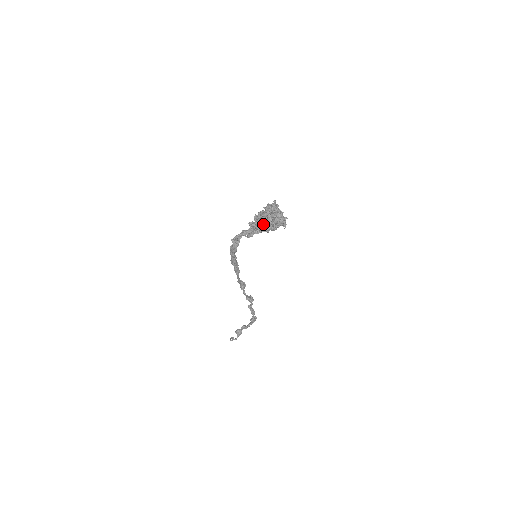
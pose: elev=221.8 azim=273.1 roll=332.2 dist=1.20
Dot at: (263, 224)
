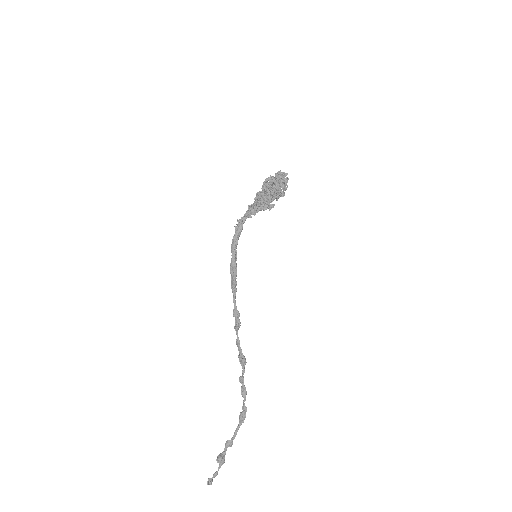
Dot at: (267, 188)
